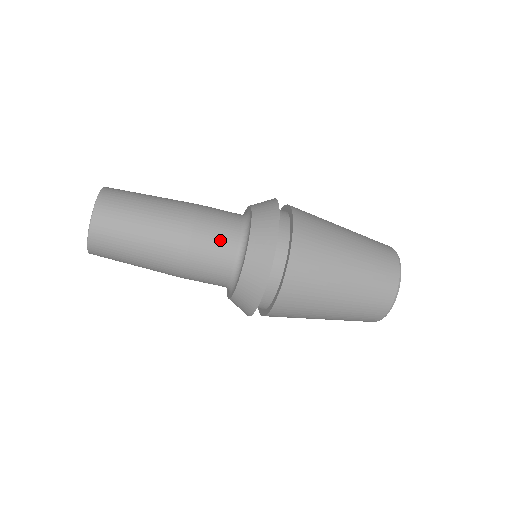
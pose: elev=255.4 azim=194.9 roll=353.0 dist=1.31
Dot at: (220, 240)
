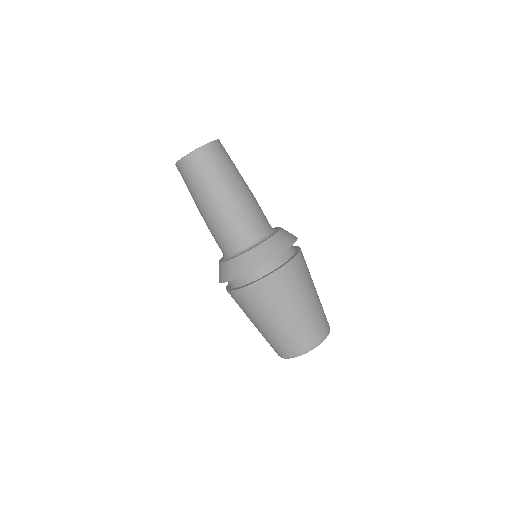
Dot at: (261, 219)
